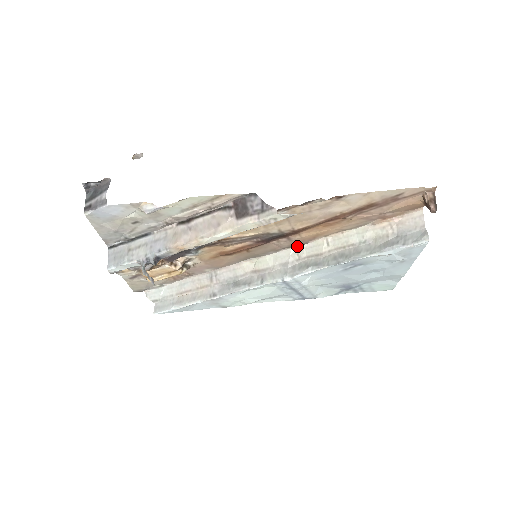
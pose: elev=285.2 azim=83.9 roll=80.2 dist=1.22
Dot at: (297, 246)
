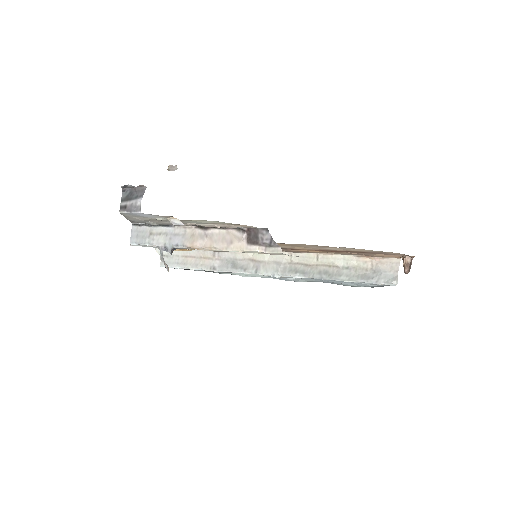
Dot at: (292, 252)
